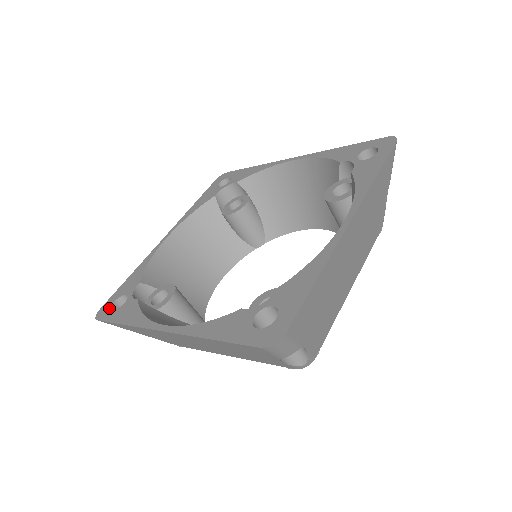
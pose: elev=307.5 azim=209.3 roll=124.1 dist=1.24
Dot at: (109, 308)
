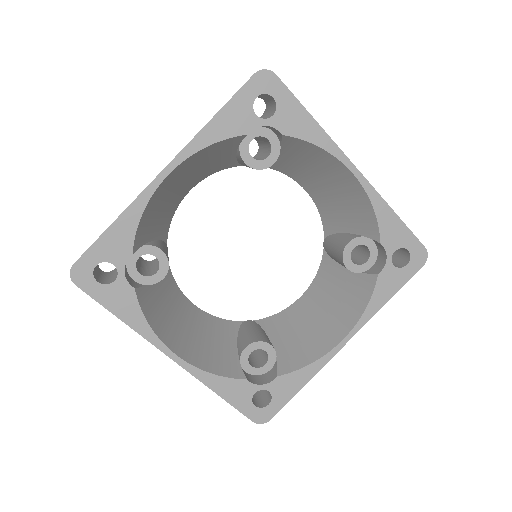
Dot at: (91, 275)
